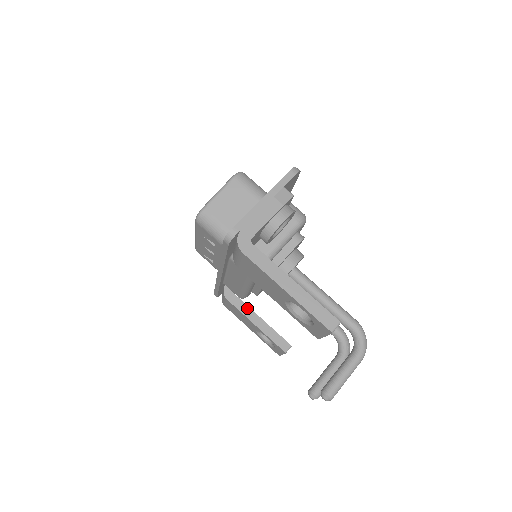
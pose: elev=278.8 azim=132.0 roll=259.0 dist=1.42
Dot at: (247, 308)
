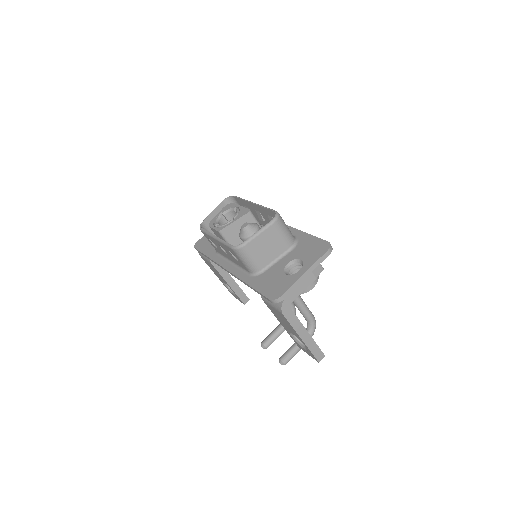
Dot at: (225, 271)
